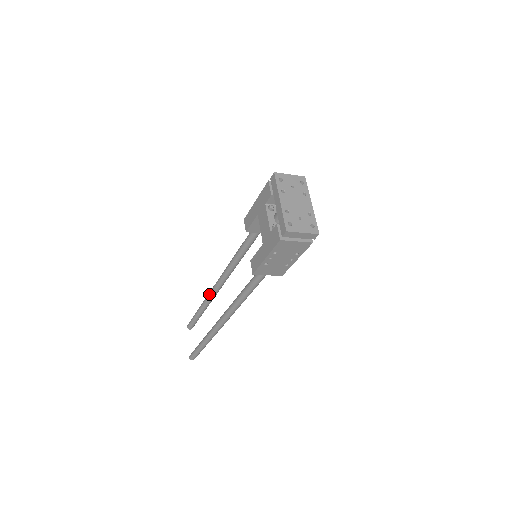
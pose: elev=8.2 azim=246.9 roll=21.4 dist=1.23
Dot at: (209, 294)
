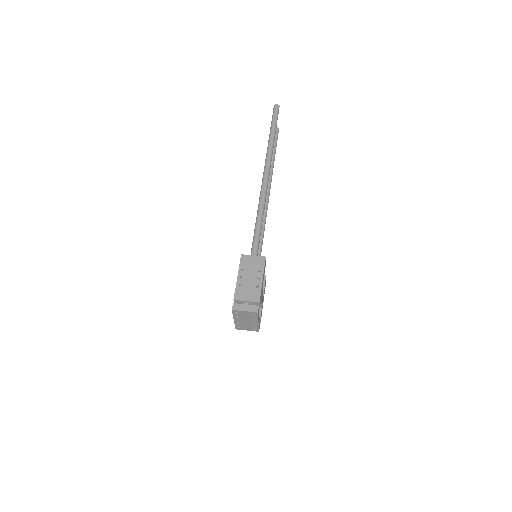
Dot at: (265, 163)
